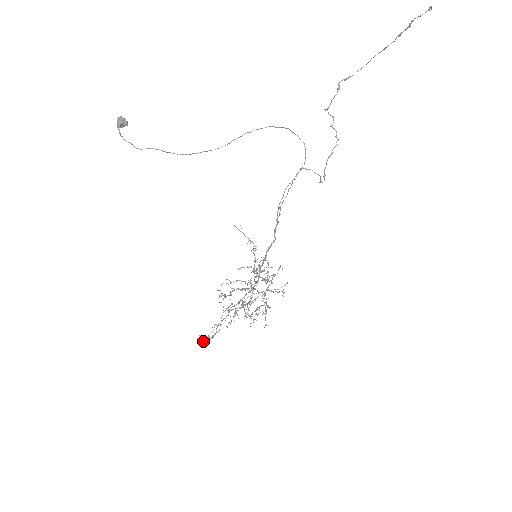
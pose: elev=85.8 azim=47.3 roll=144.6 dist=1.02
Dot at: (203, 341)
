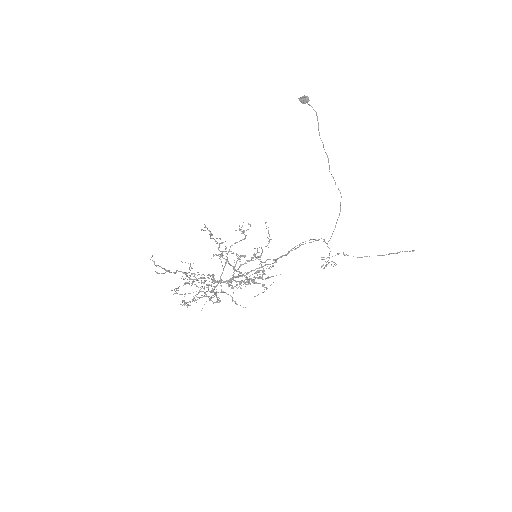
Dot at: occluded
